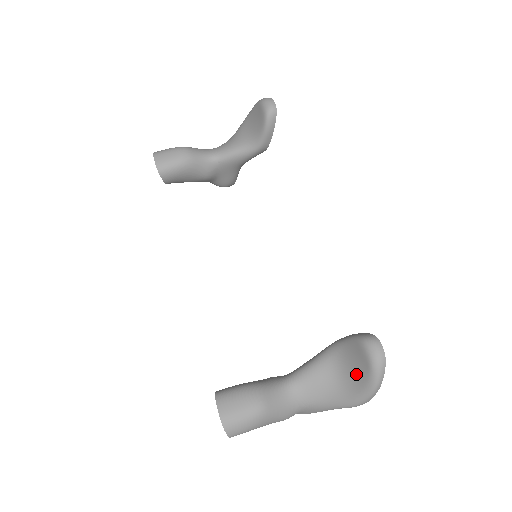
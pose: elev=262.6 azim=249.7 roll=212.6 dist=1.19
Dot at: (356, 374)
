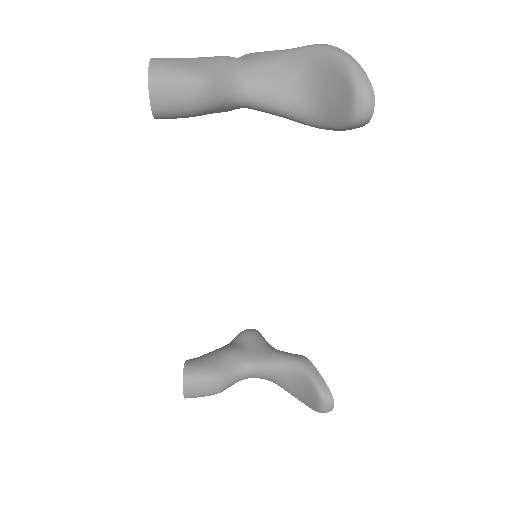
Dot at: (304, 396)
